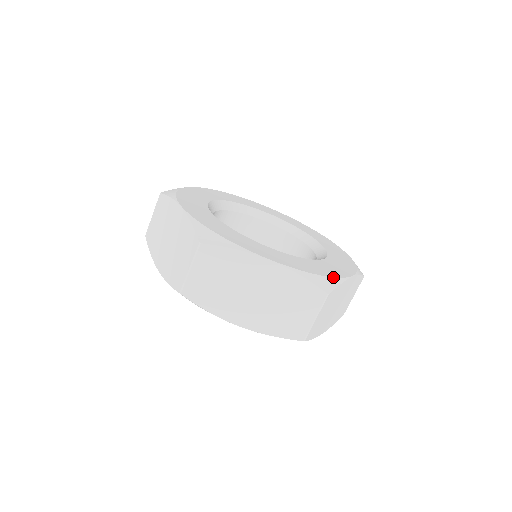
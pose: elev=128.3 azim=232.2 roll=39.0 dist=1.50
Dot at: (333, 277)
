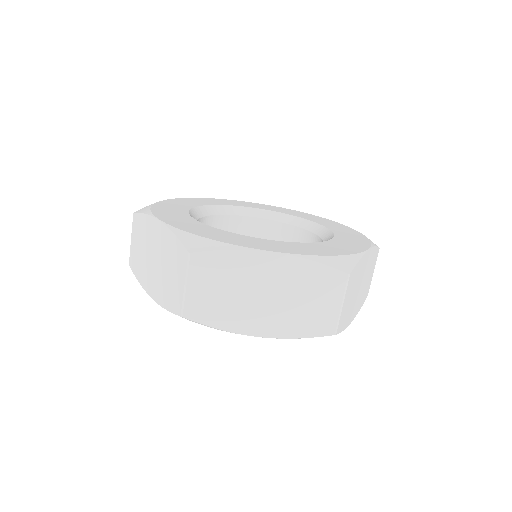
Dot at: (349, 254)
